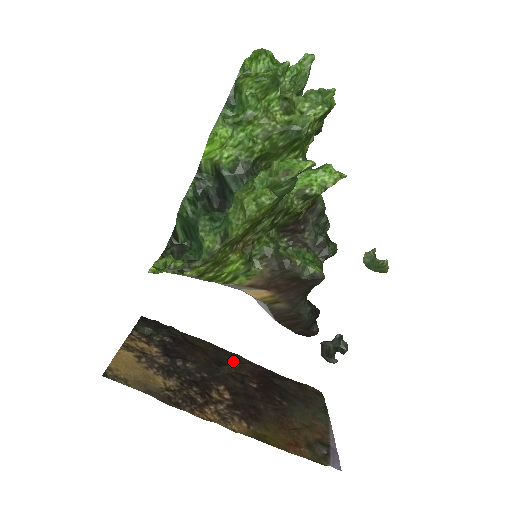
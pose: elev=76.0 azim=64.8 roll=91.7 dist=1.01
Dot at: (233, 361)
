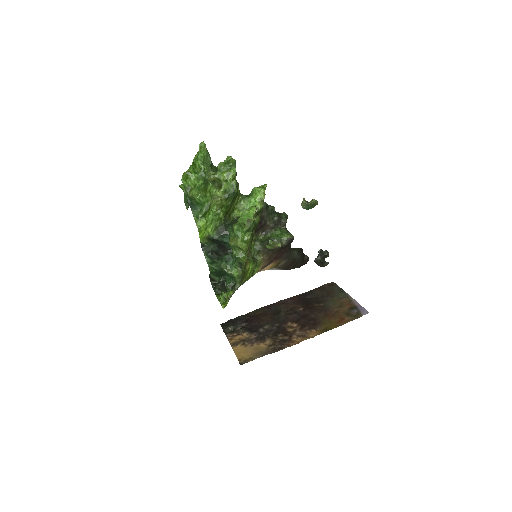
Dot at: (281, 306)
